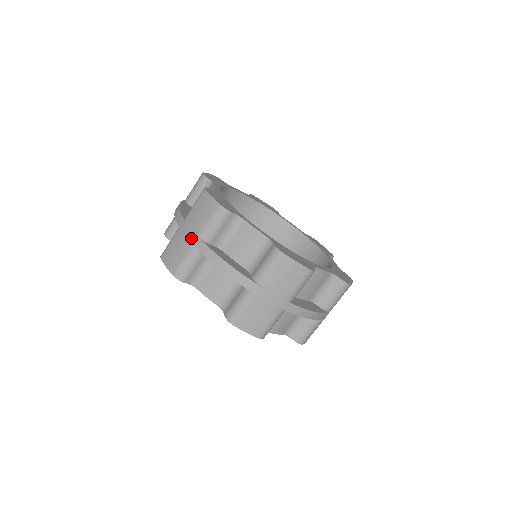
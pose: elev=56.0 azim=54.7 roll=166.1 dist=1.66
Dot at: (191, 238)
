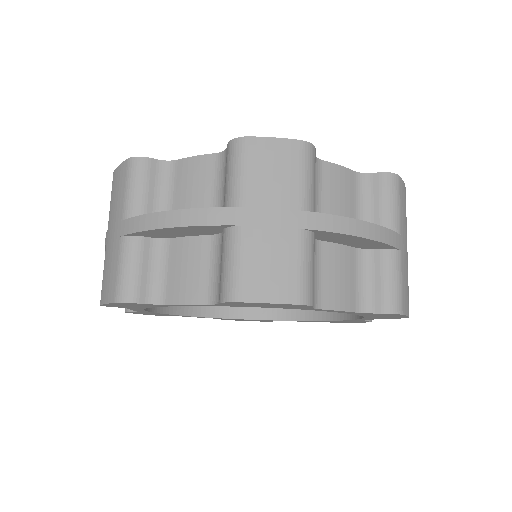
Dot at: (116, 232)
